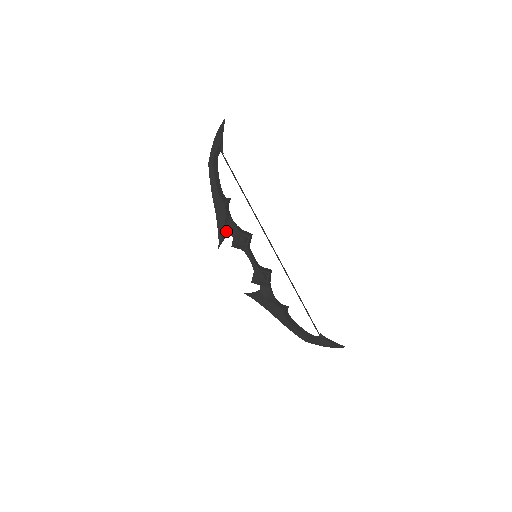
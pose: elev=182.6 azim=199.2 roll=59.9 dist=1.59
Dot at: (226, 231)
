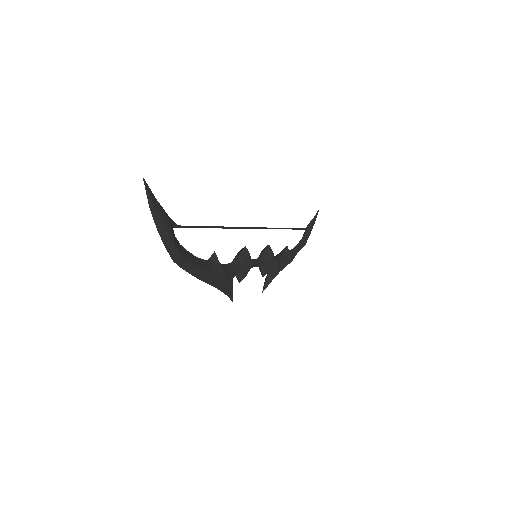
Dot at: (232, 284)
